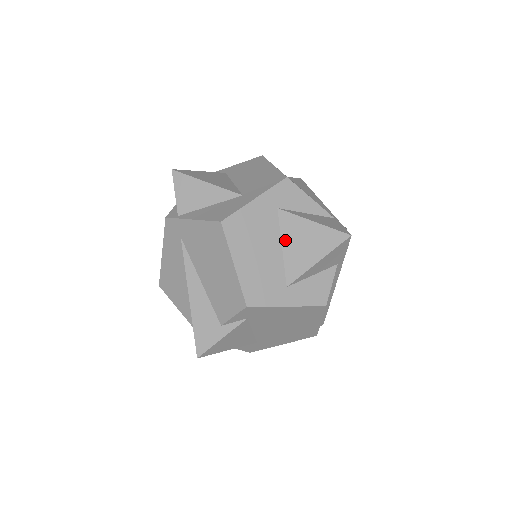
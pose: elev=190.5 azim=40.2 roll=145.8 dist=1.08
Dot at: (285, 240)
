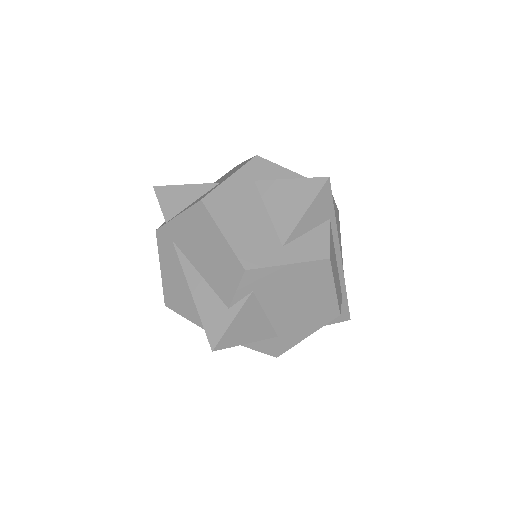
Dot at: (269, 205)
